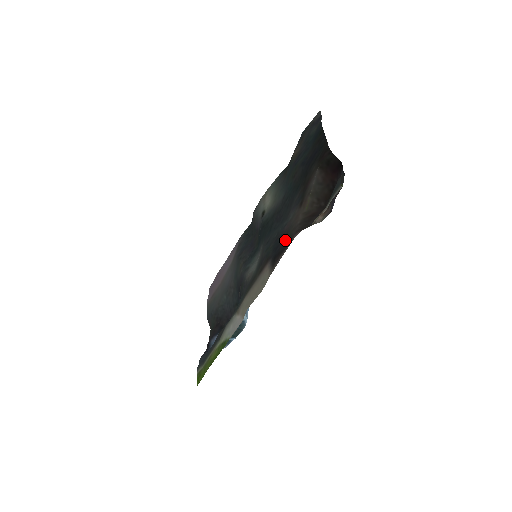
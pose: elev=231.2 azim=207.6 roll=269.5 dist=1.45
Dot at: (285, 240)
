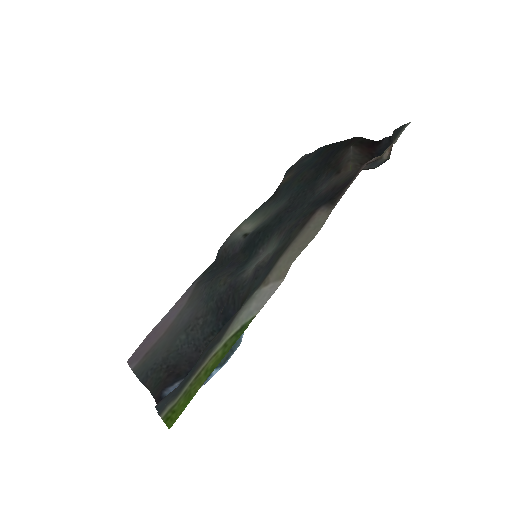
Dot at: (339, 186)
